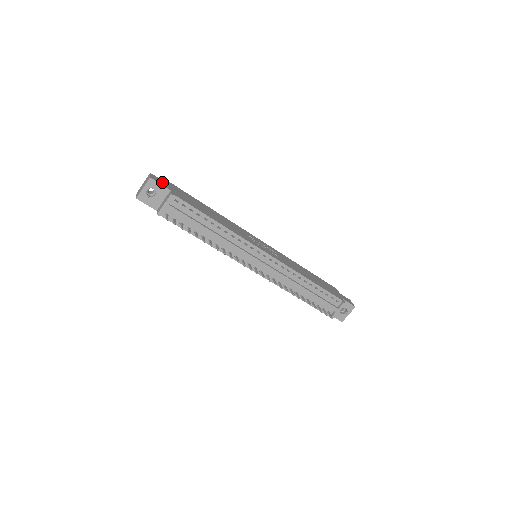
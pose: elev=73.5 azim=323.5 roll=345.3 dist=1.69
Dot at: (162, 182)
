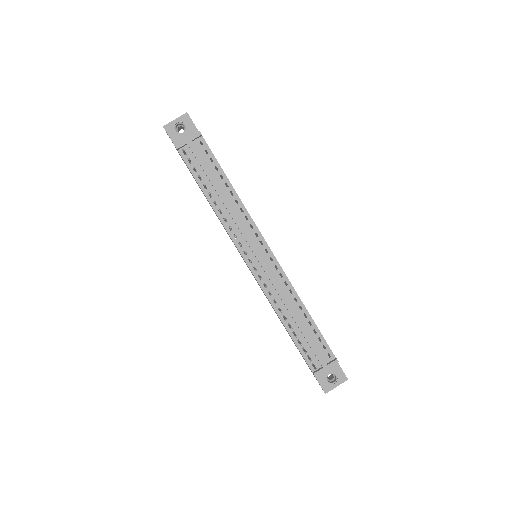
Dot at: occluded
